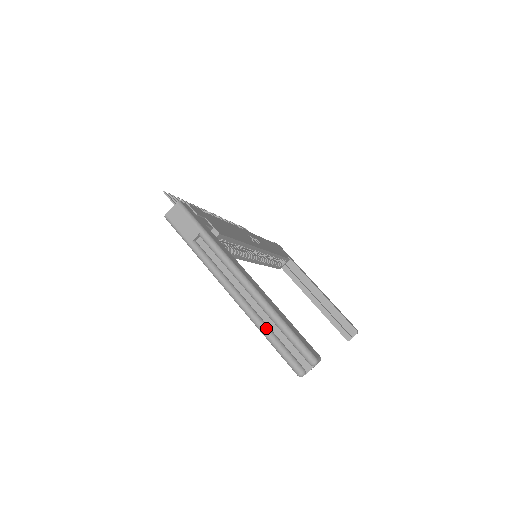
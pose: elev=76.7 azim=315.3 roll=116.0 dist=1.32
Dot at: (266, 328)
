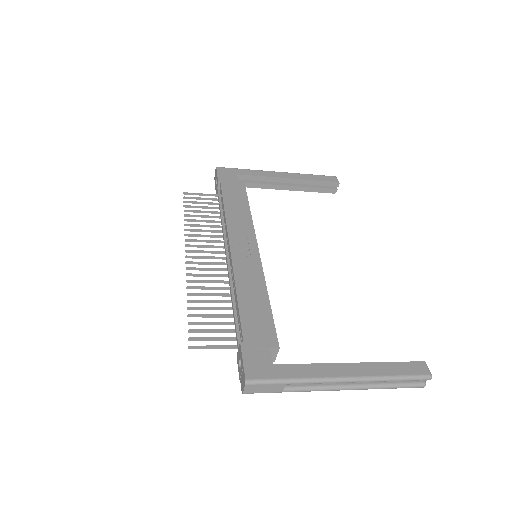
Dot at: (384, 386)
